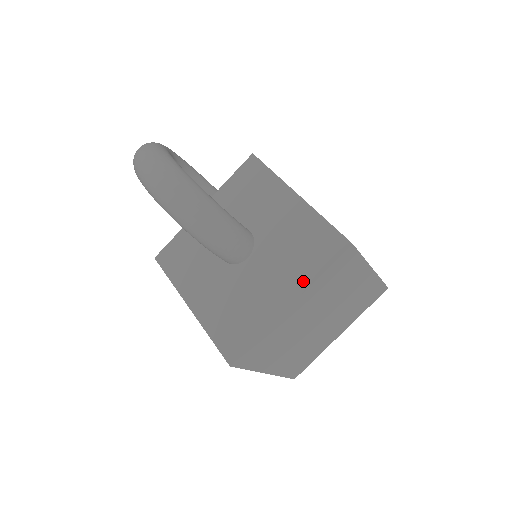
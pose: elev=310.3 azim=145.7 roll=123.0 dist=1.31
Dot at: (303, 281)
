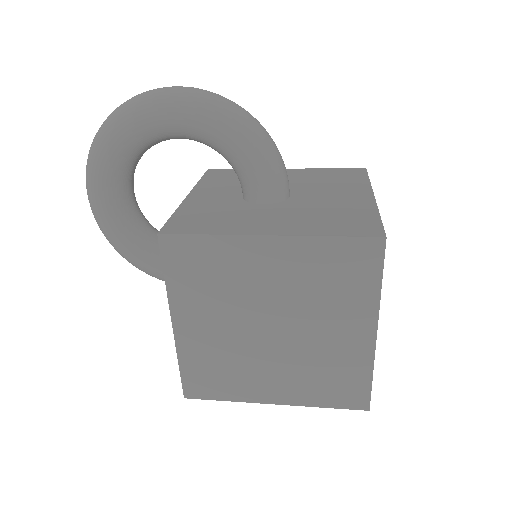
Dot at: (362, 186)
